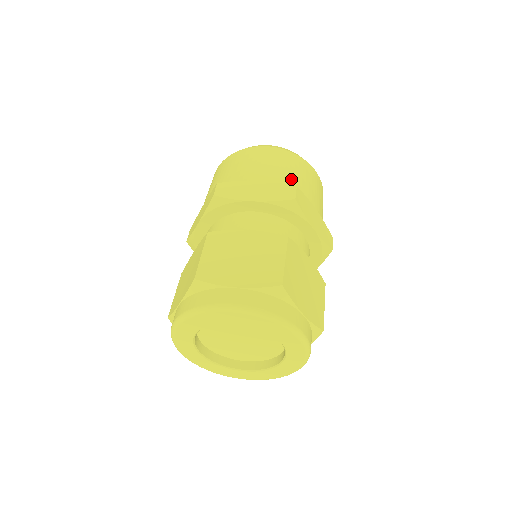
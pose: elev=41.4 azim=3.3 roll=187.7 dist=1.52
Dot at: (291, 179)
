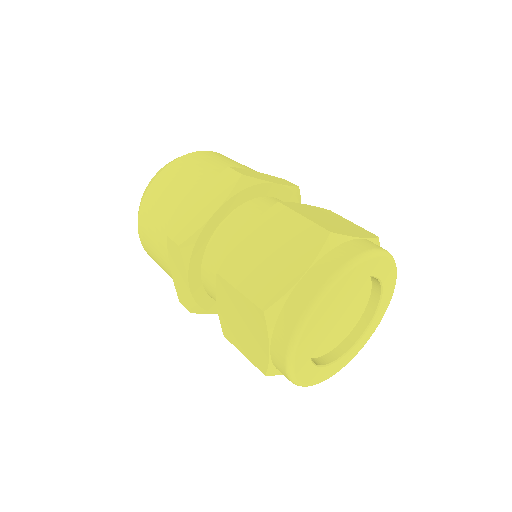
Dot at: occluded
